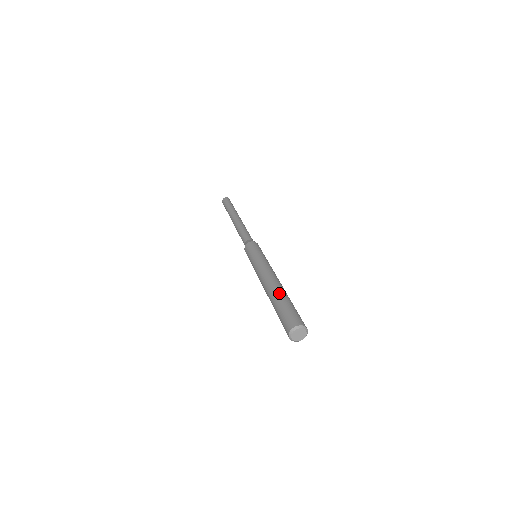
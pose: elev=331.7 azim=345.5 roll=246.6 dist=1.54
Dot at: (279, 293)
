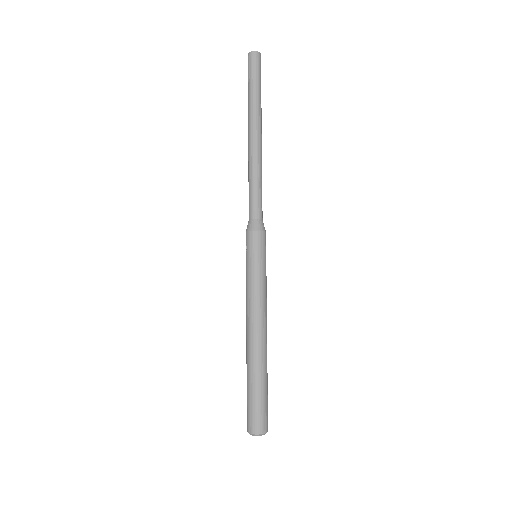
Dot at: (262, 369)
